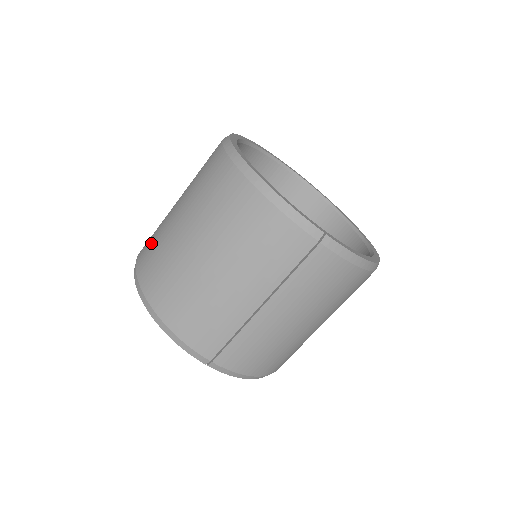
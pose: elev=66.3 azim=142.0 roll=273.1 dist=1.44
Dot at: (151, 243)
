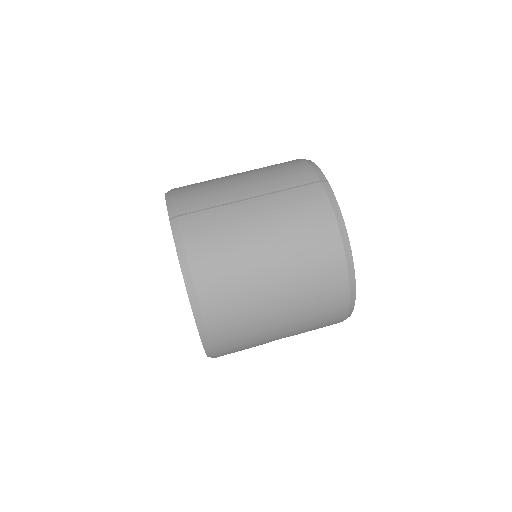
Dot at: occluded
